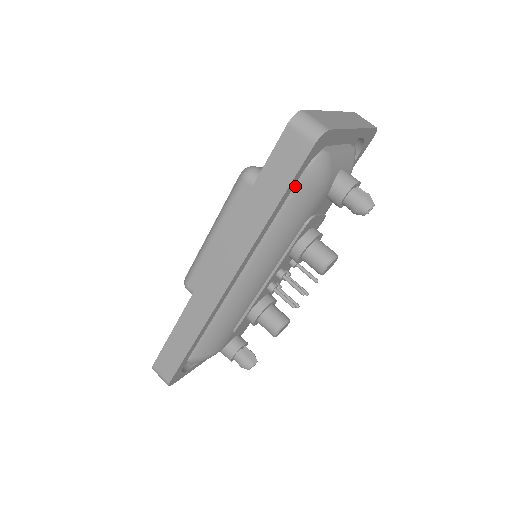
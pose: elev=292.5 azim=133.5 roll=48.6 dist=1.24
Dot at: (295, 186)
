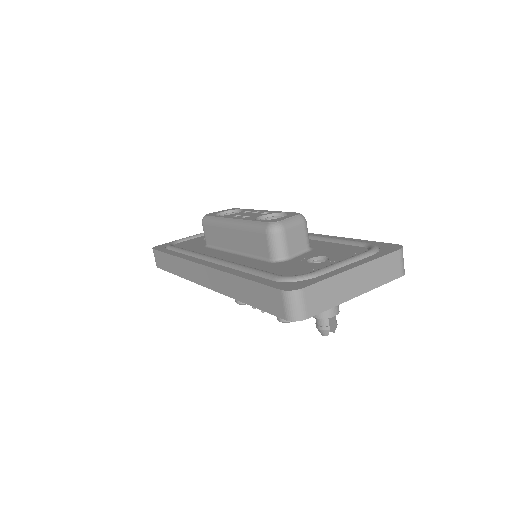
Dot at: occluded
